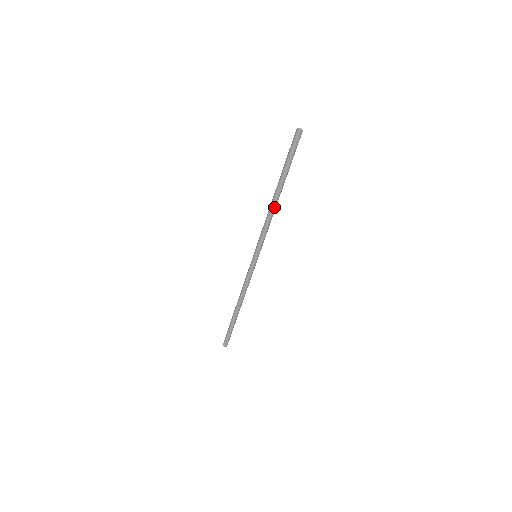
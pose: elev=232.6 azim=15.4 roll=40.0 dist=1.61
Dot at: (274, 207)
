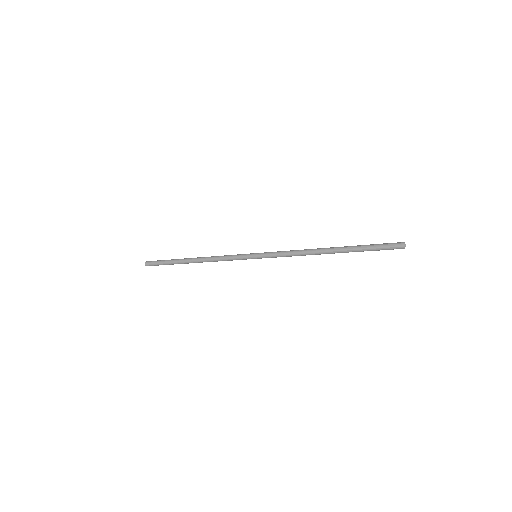
Dot at: (316, 254)
